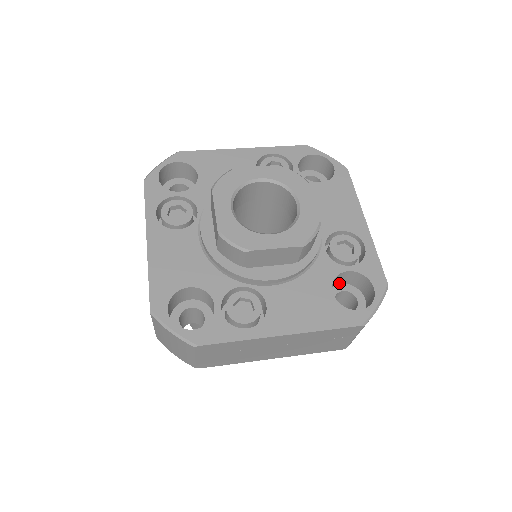
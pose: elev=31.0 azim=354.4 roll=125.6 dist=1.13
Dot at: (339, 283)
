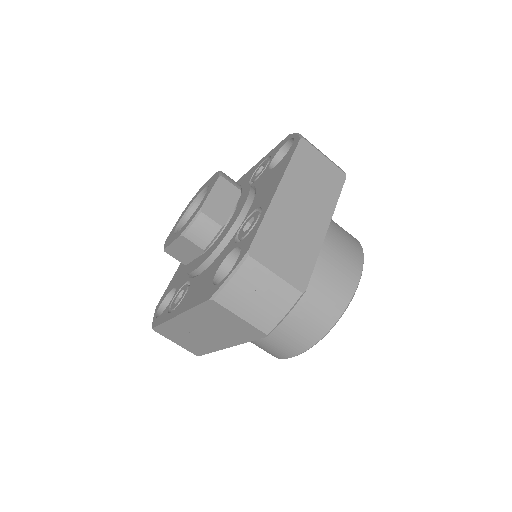
Dot at: occluded
